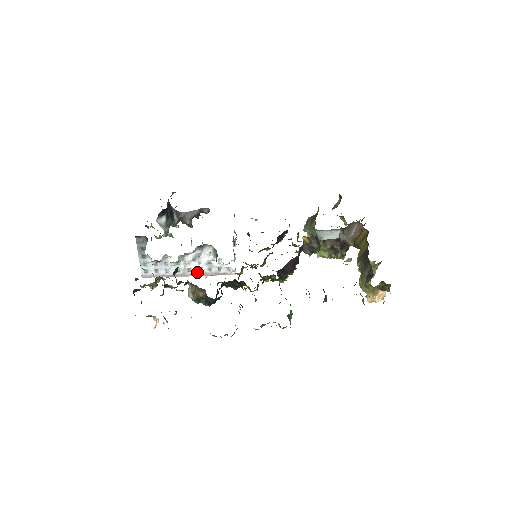
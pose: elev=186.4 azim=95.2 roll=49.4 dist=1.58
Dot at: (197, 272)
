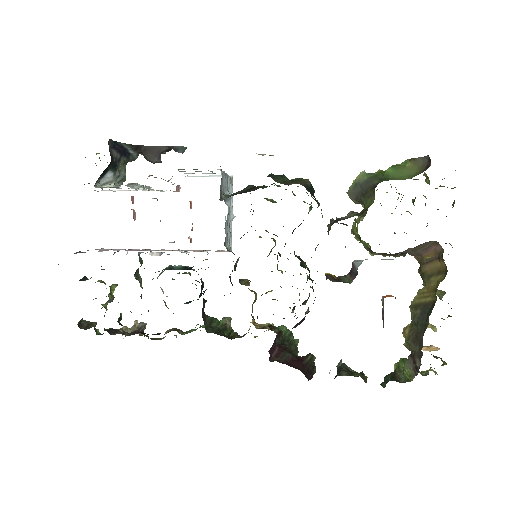
Dot at: (174, 250)
